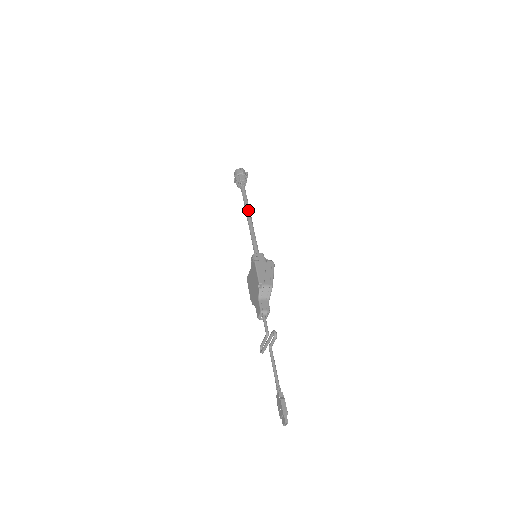
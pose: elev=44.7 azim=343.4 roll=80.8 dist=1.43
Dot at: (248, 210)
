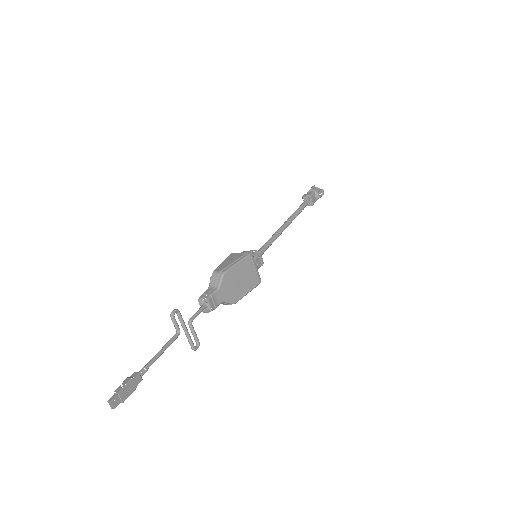
Dot at: (288, 219)
